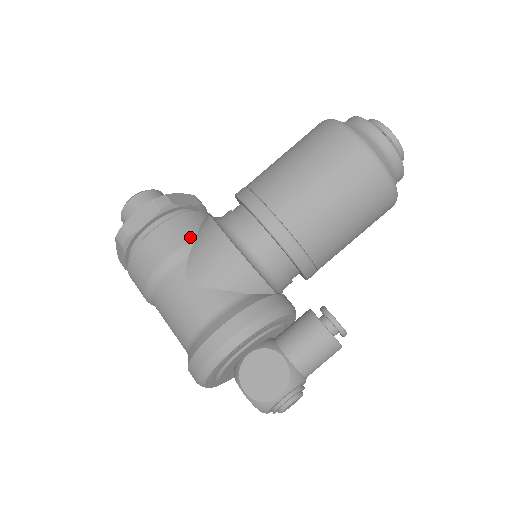
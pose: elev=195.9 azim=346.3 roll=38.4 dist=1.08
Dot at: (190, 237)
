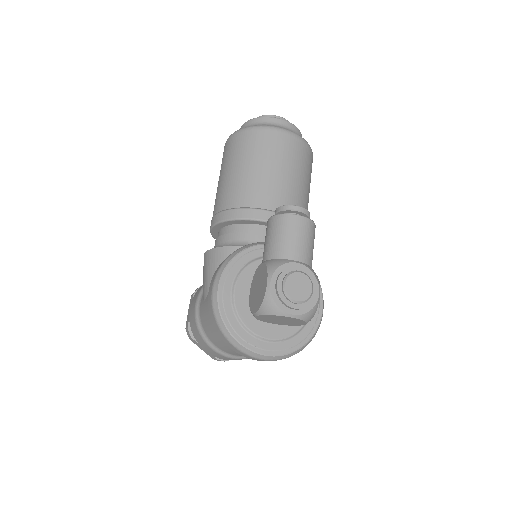
Dot at: occluded
